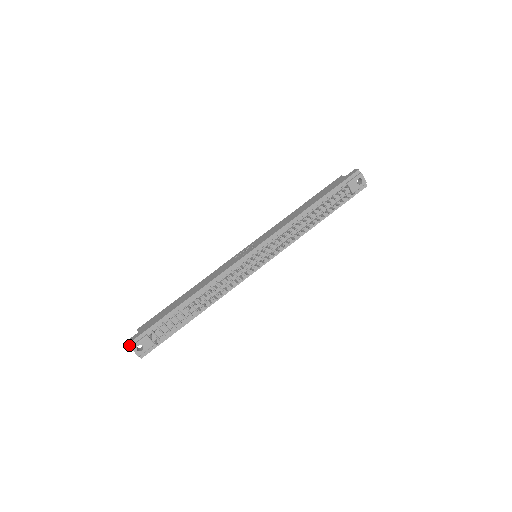
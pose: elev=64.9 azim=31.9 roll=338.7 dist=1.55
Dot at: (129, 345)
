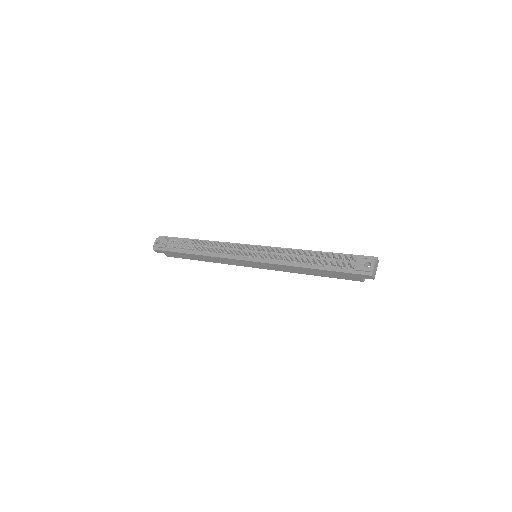
Dot at: (159, 237)
